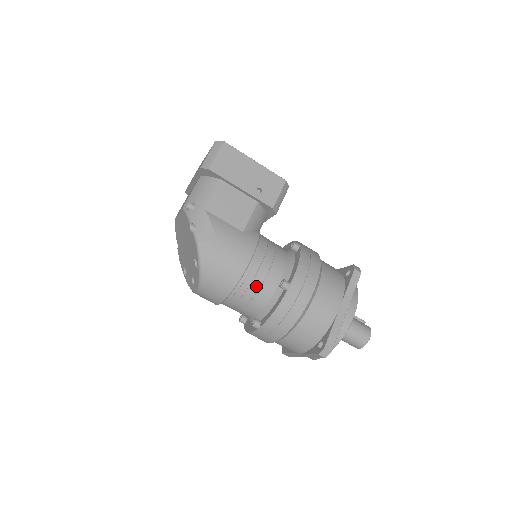
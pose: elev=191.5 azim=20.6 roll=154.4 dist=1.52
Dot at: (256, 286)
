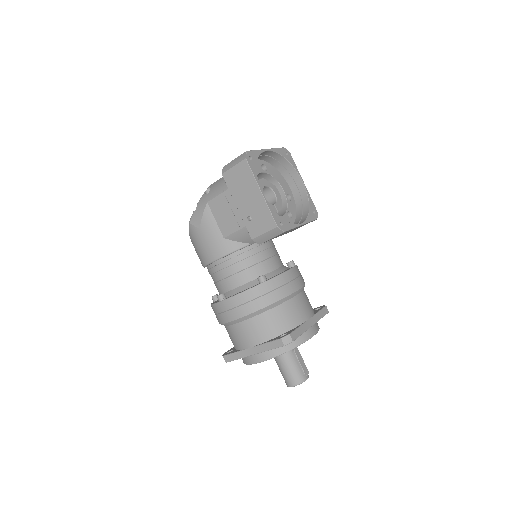
Dot at: (215, 279)
